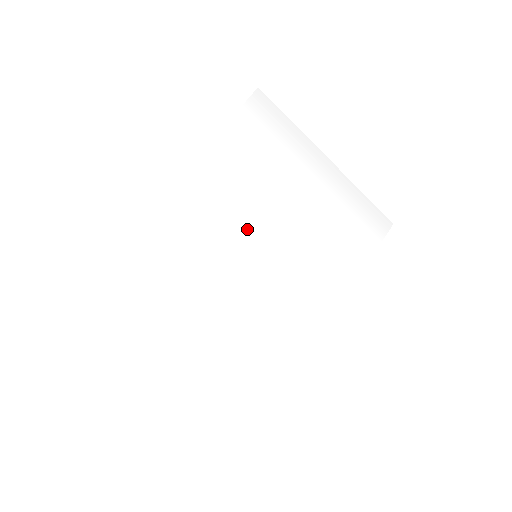
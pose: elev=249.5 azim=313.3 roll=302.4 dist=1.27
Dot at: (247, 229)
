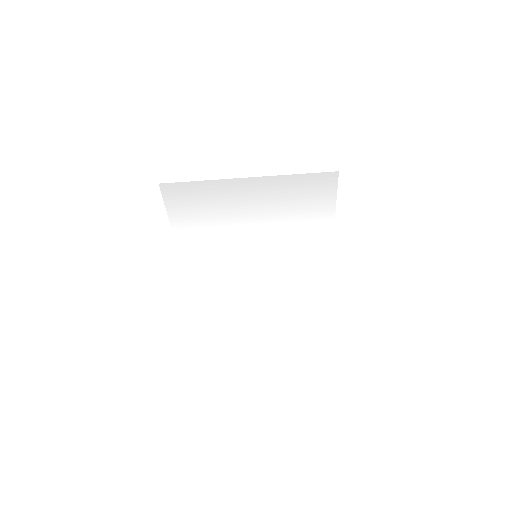
Dot at: (238, 250)
